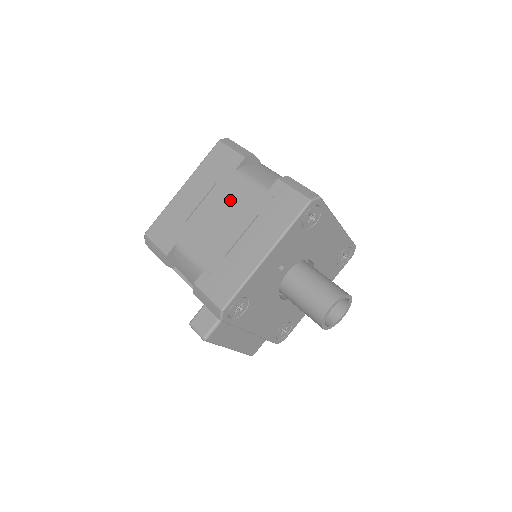
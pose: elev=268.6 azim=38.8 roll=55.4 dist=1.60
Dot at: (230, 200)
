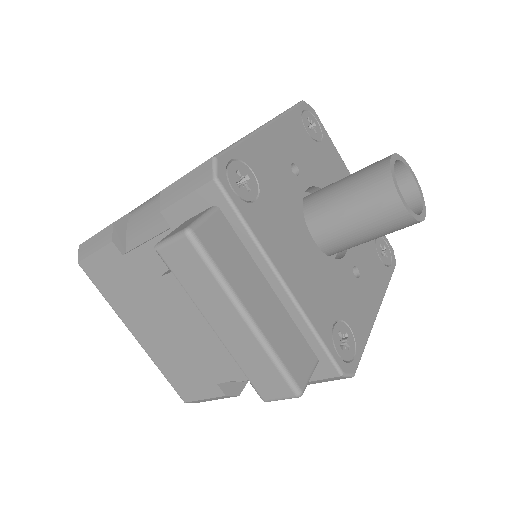
Dot at: occluded
